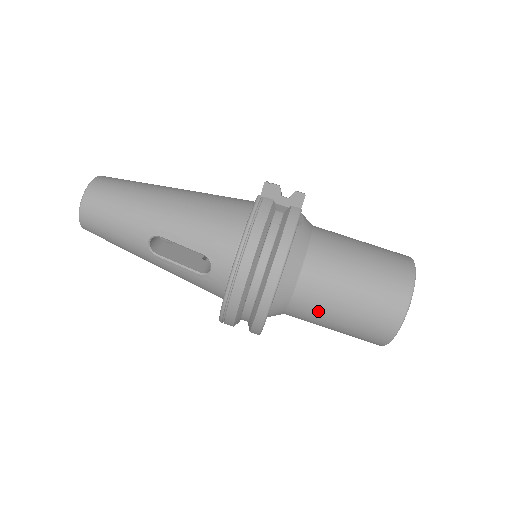
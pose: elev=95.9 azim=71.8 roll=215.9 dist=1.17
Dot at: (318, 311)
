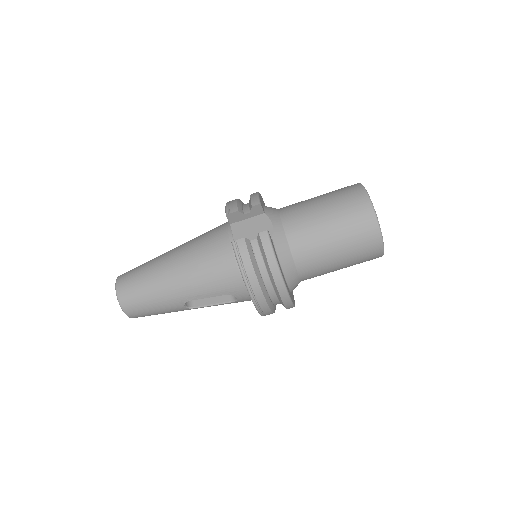
Dot at: (323, 273)
